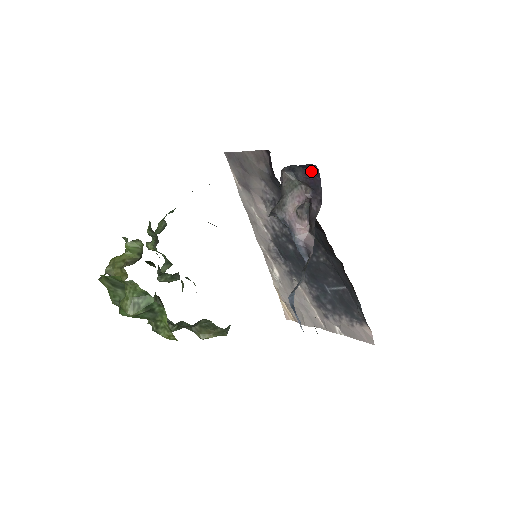
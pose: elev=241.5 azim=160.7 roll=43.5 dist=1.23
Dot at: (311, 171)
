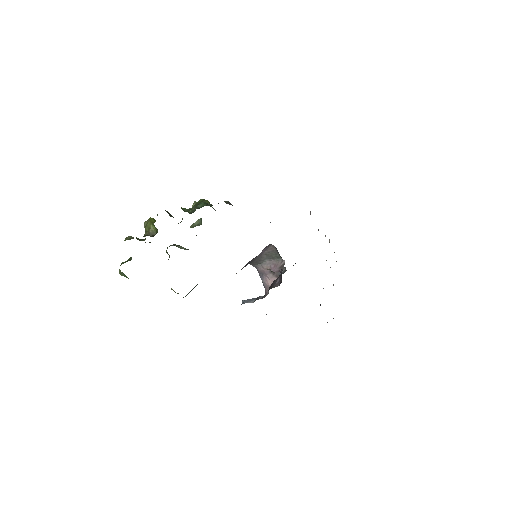
Dot at: occluded
